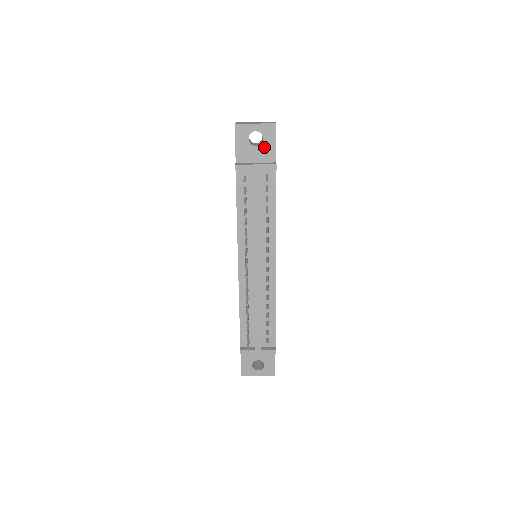
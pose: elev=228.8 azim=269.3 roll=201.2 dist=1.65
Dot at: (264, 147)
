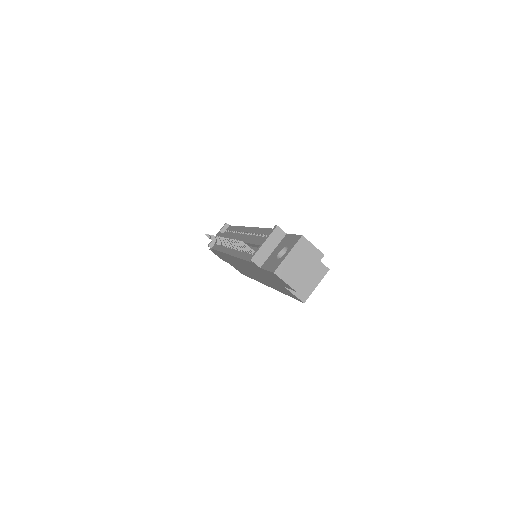
Dot at: occluded
